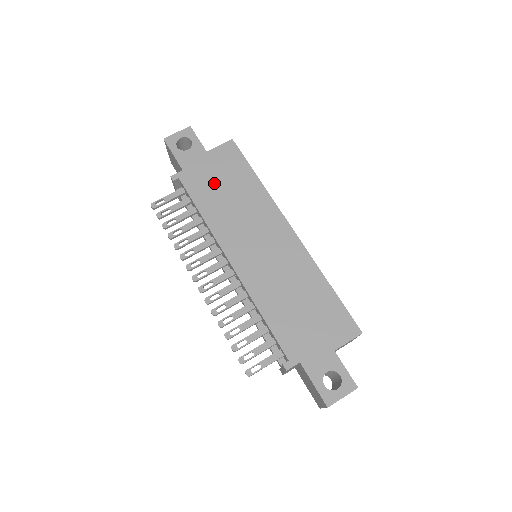
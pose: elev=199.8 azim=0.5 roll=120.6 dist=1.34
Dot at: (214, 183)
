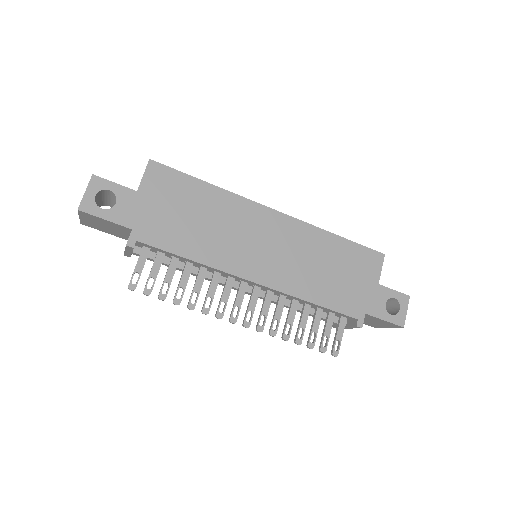
Dot at: (175, 219)
